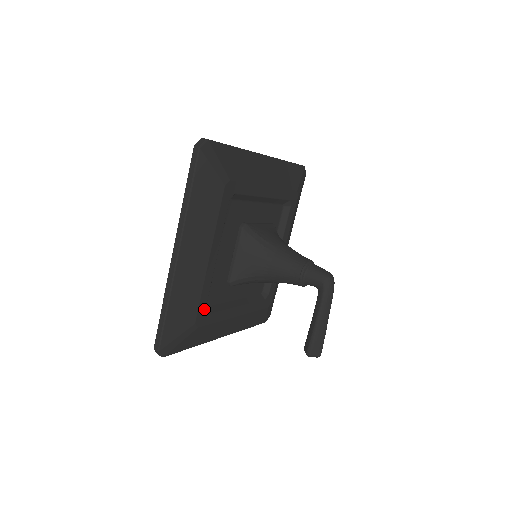
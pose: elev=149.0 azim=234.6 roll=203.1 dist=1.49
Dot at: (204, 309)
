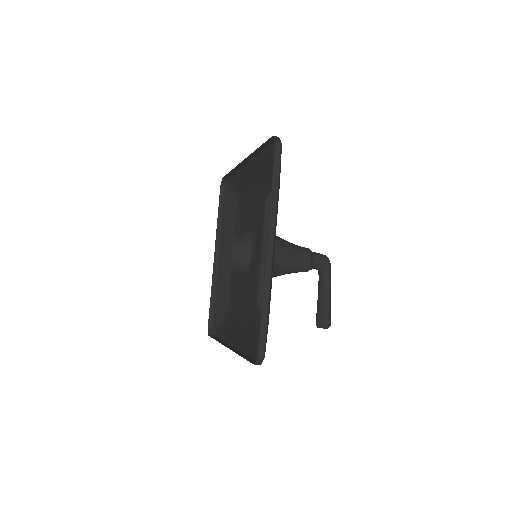
Dot at: occluded
